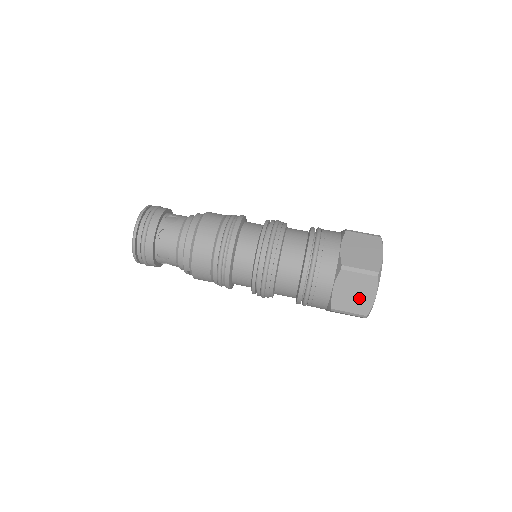
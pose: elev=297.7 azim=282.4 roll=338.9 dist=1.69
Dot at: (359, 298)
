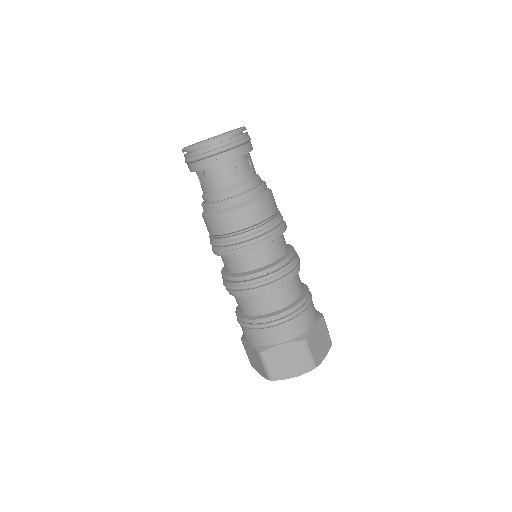
Dot at: (255, 362)
